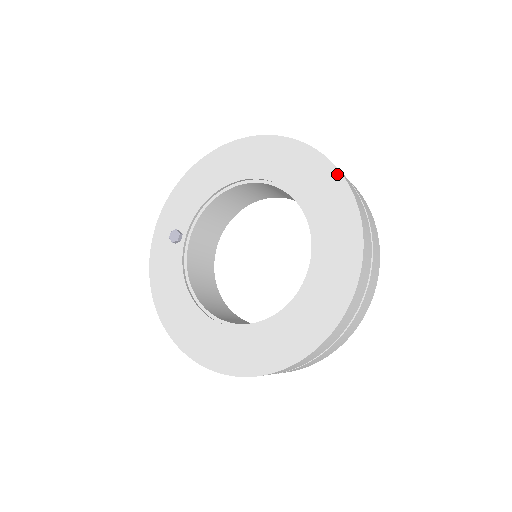
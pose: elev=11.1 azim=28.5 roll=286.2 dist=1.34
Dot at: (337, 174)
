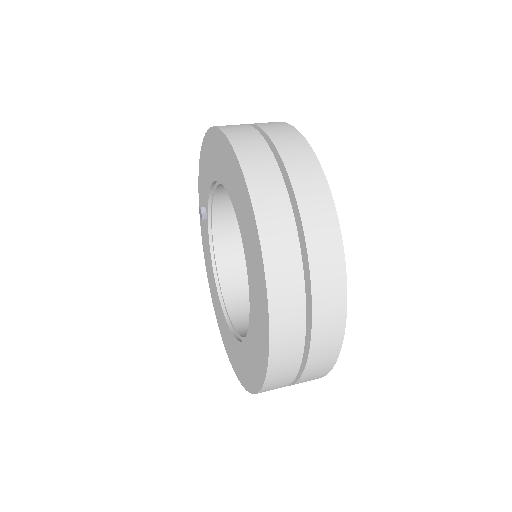
Dot at: (256, 232)
